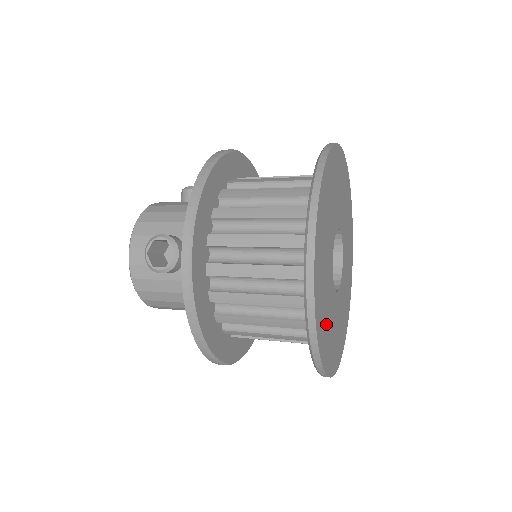
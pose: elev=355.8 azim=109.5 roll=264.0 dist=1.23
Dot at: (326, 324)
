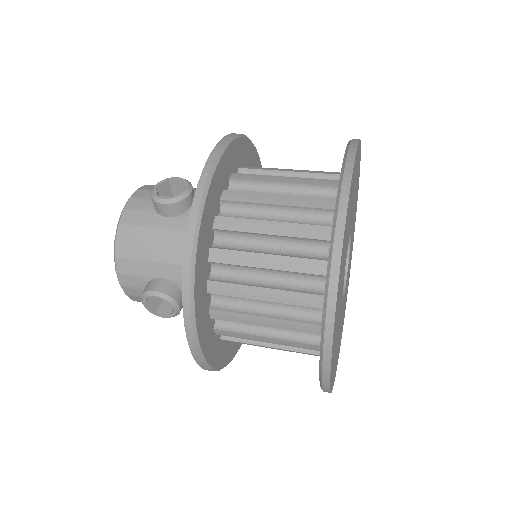
Dot at: (337, 350)
